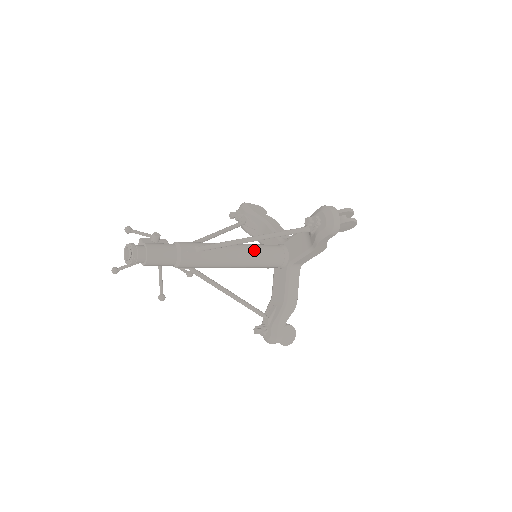
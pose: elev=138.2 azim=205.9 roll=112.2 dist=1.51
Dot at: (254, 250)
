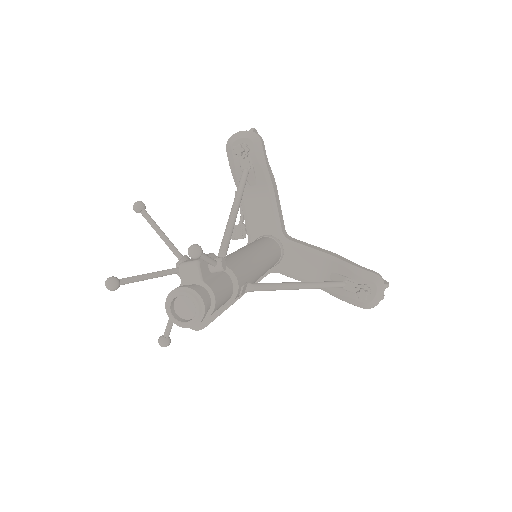
Dot at: (270, 265)
